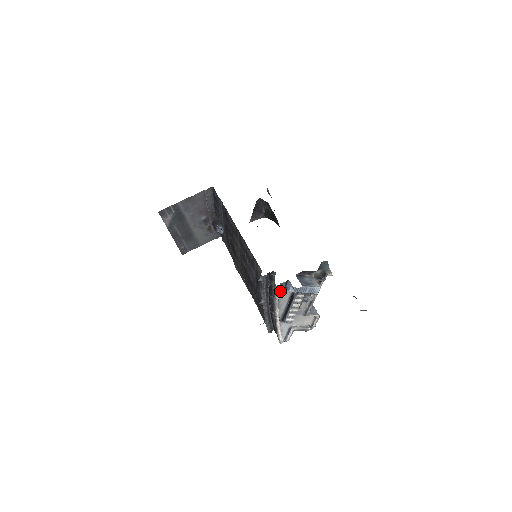
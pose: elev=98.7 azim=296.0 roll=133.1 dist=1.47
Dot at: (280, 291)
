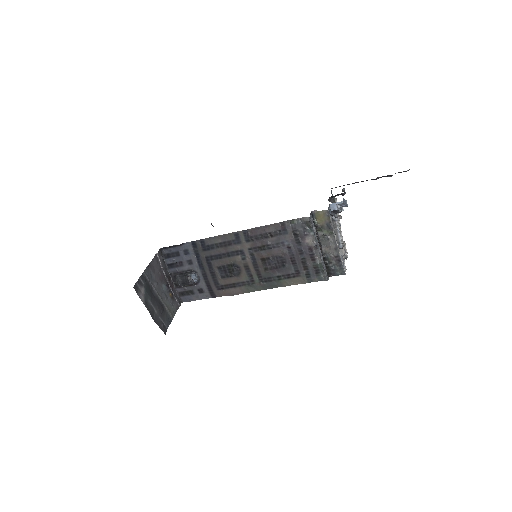
Dot at: (329, 217)
